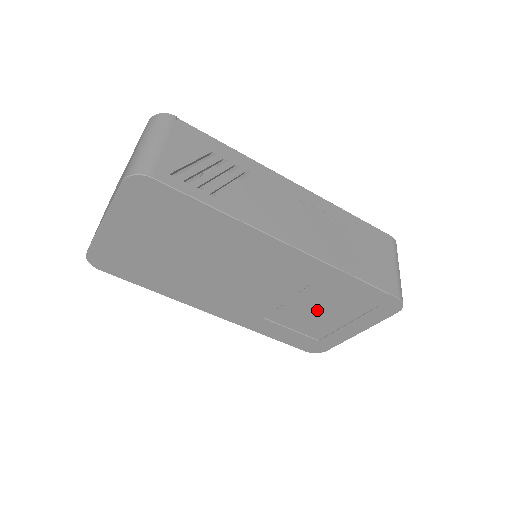
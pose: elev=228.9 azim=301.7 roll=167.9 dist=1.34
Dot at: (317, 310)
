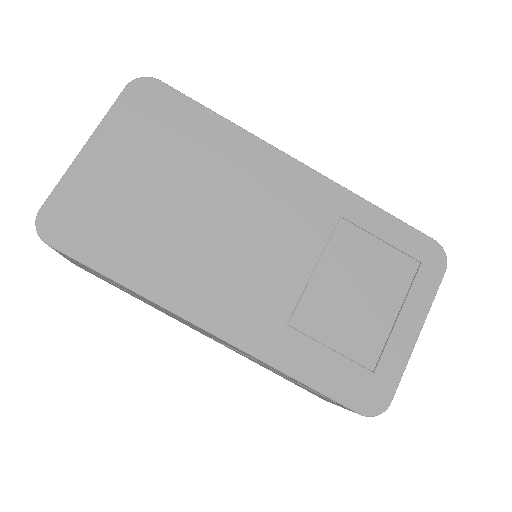
Dot at: (353, 289)
